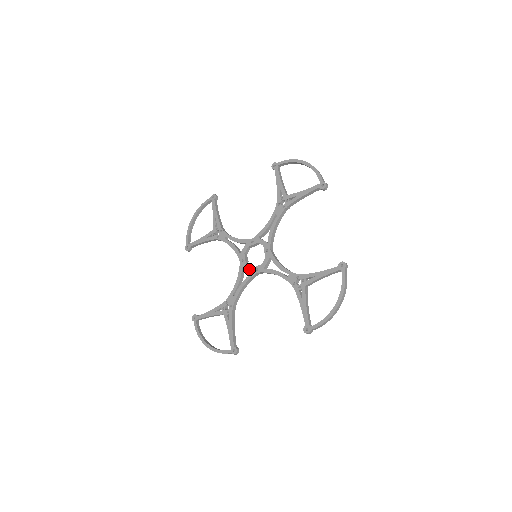
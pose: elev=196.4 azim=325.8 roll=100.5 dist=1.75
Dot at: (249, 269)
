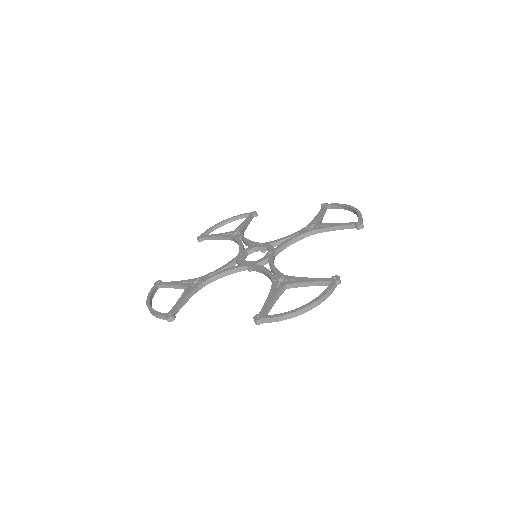
Dot at: (241, 261)
